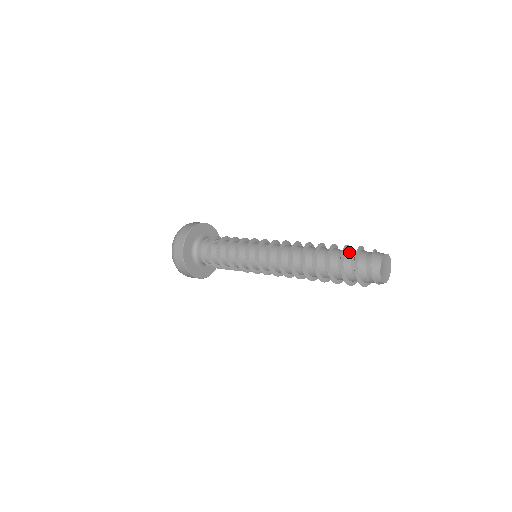
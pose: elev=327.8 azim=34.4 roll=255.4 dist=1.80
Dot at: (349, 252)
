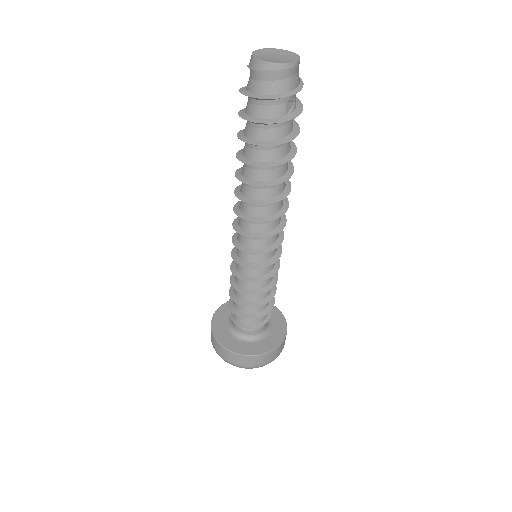
Dot at: occluded
